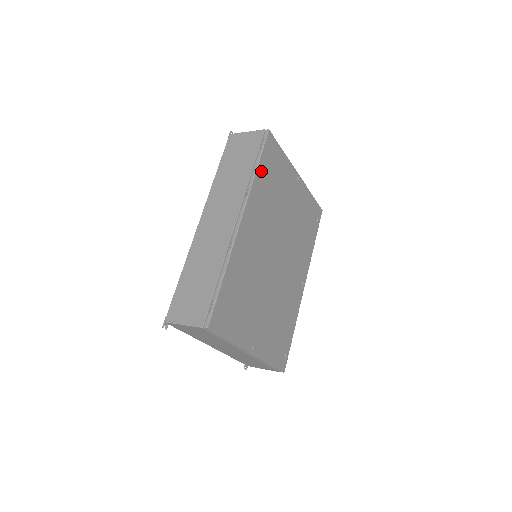
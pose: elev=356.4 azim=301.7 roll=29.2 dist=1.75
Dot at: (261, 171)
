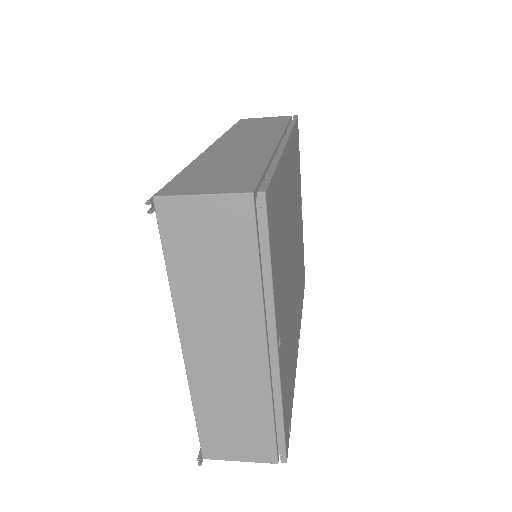
Dot at: (294, 135)
